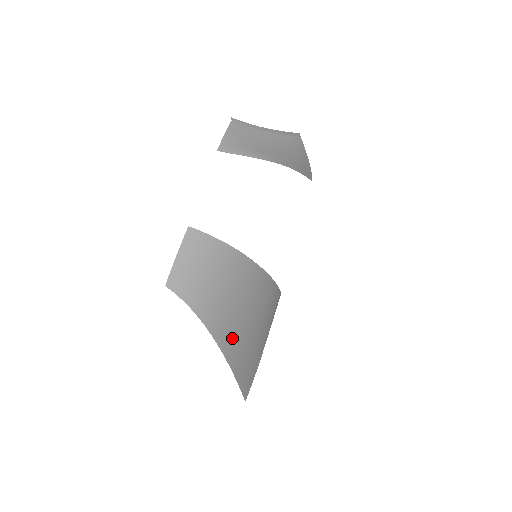
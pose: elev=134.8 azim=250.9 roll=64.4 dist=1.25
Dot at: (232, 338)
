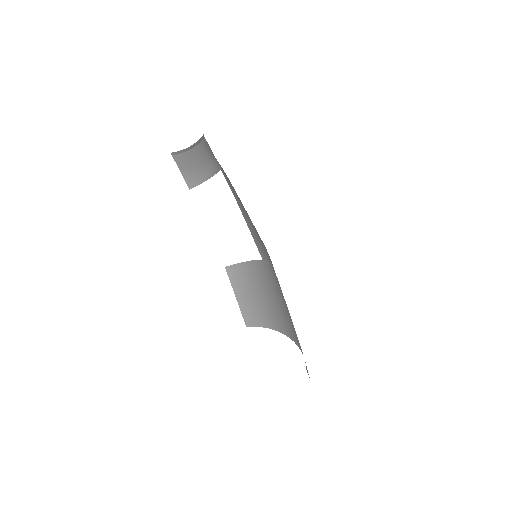
Dot at: (292, 329)
